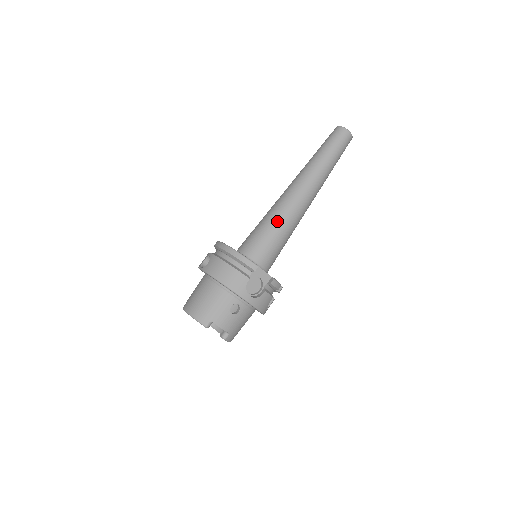
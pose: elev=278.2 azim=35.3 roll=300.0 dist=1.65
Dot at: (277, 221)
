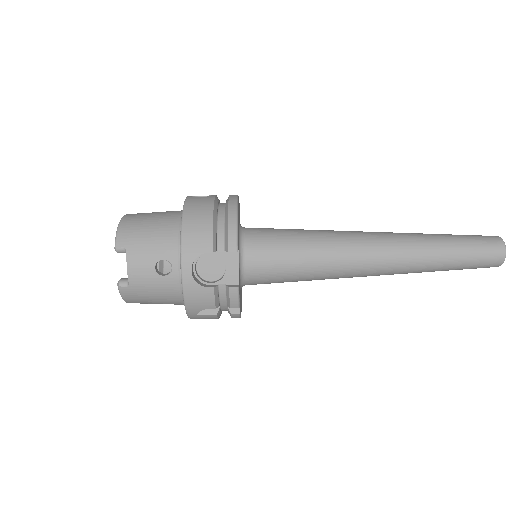
Dot at: (317, 243)
